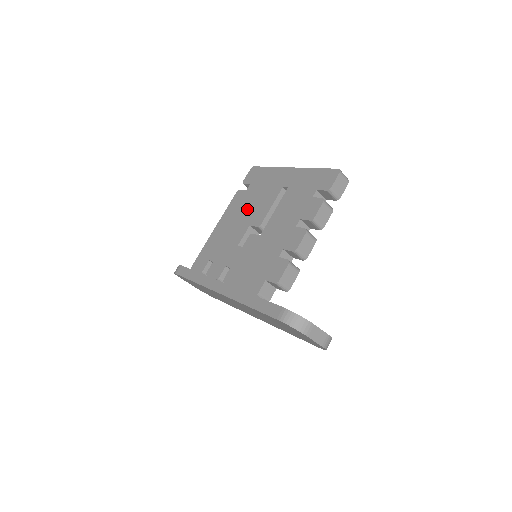
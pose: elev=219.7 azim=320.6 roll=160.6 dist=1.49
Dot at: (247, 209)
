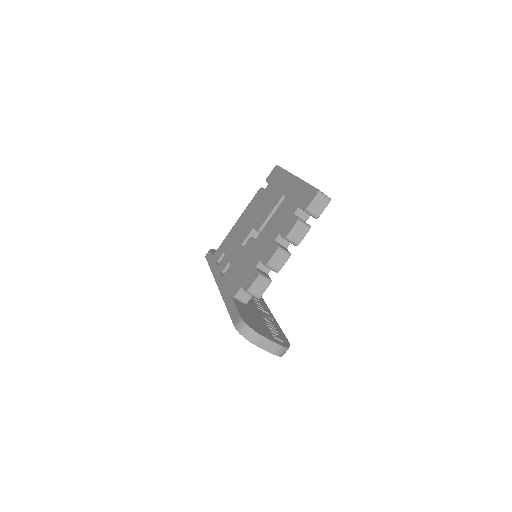
Dot at: (258, 210)
